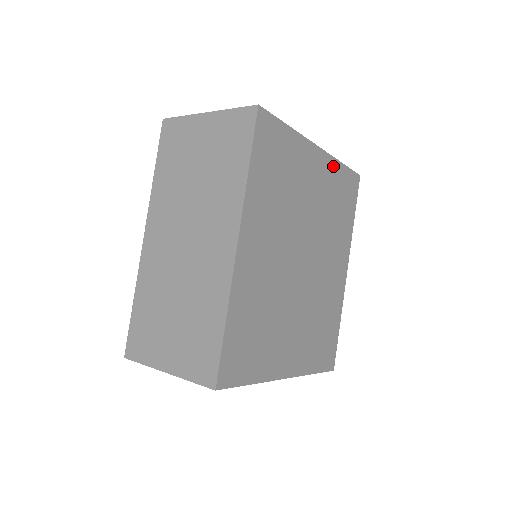
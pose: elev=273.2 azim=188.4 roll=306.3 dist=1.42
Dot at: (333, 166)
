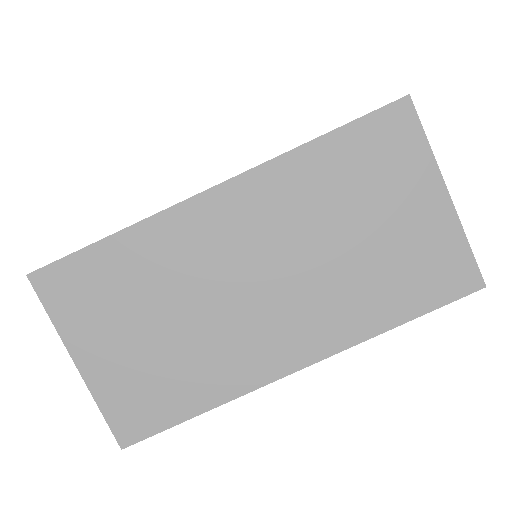
Dot at: occluded
